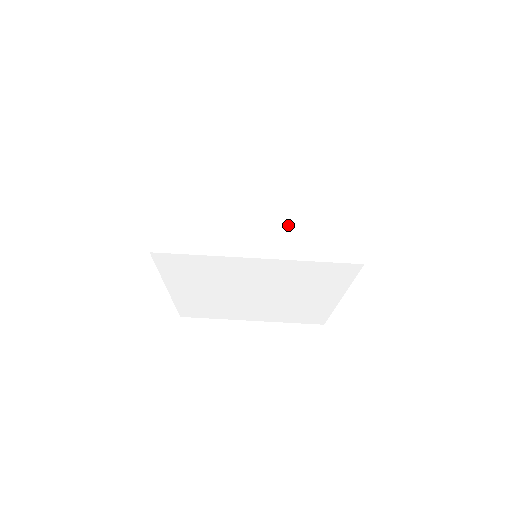
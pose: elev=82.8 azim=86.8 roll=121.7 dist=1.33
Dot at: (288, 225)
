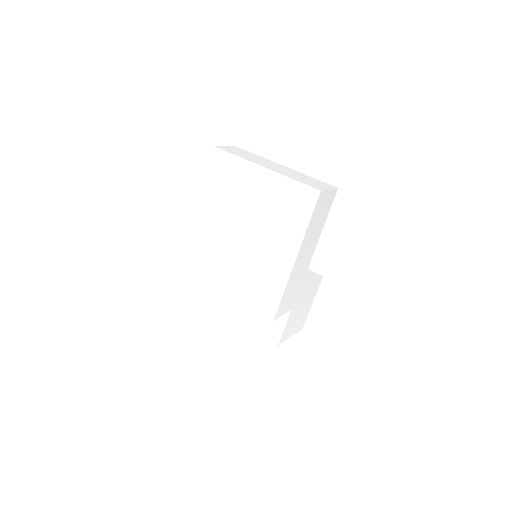
Dot at: (290, 172)
